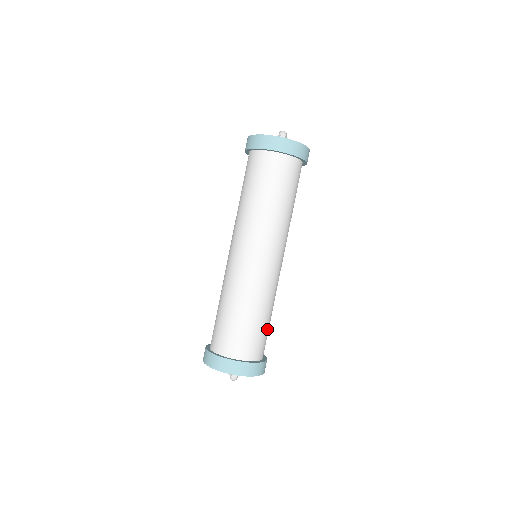
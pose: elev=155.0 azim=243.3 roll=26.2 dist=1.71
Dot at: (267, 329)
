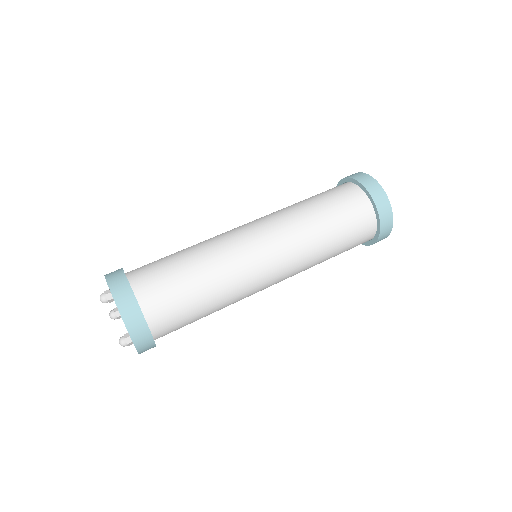
Dot at: (184, 295)
